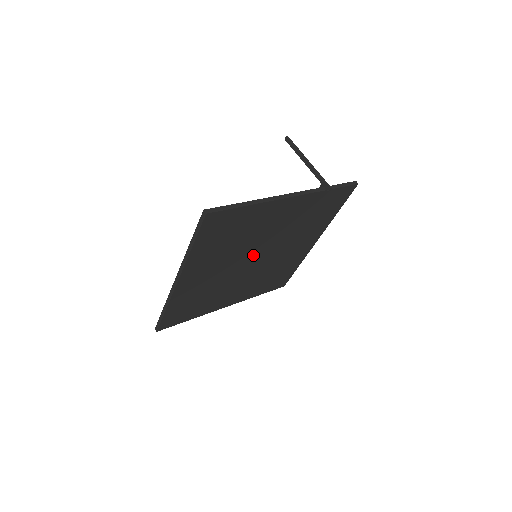
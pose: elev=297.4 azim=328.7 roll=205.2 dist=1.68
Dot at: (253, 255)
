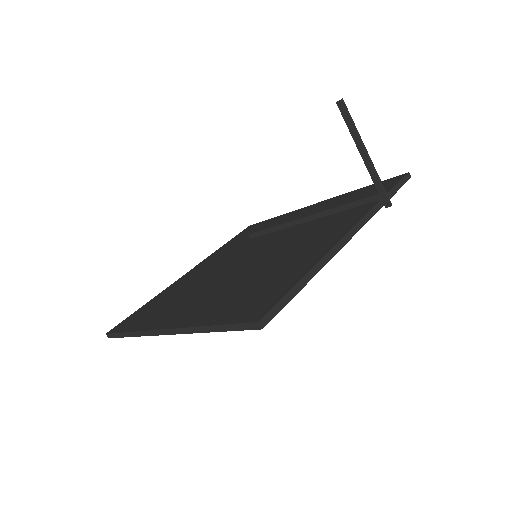
Dot at: occluded
